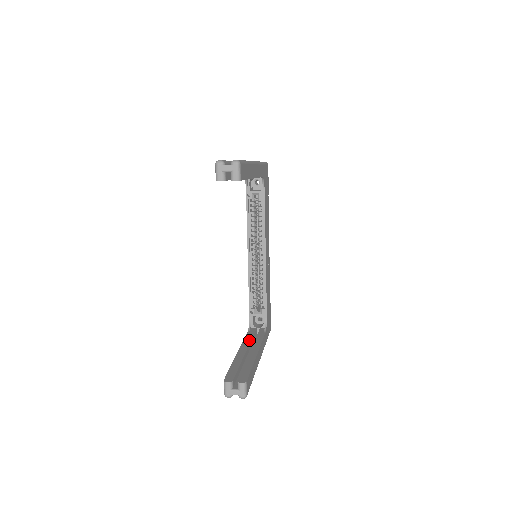
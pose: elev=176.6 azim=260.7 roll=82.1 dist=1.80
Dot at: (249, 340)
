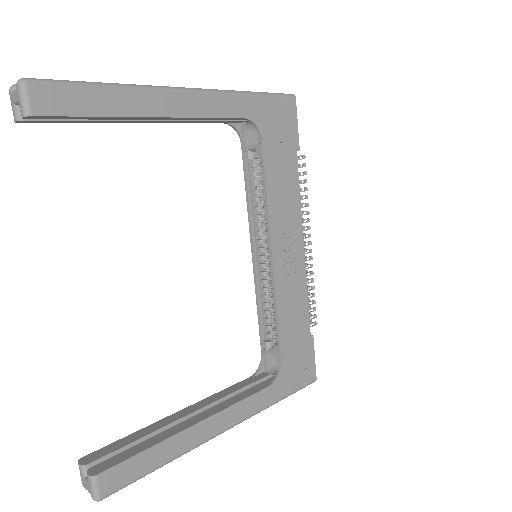
Dot at: (226, 393)
